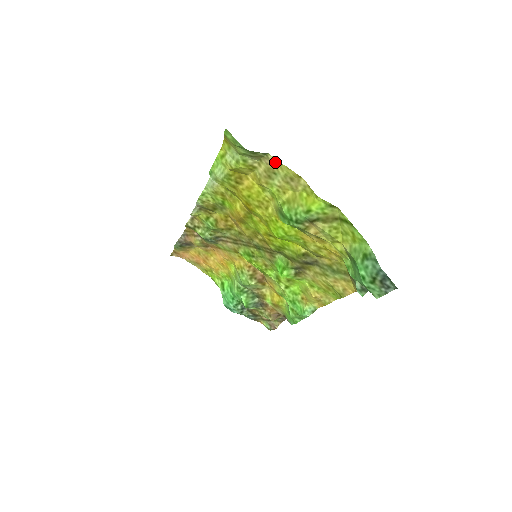
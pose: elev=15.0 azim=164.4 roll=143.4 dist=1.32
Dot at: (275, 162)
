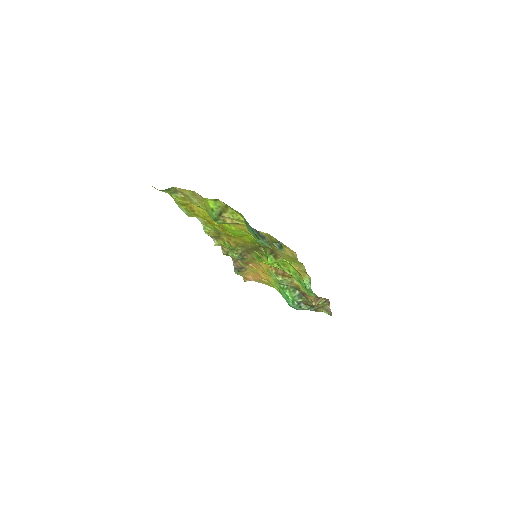
Dot at: (180, 190)
